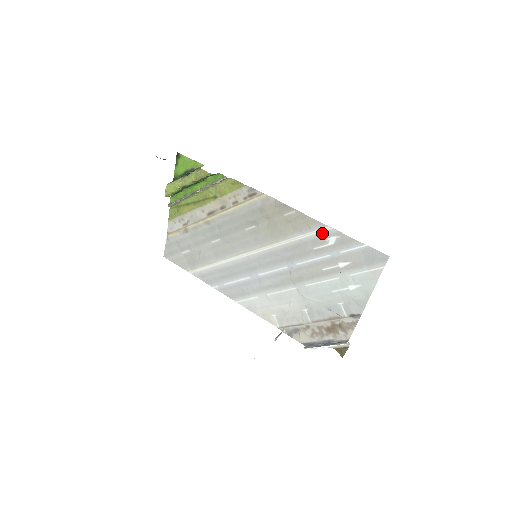
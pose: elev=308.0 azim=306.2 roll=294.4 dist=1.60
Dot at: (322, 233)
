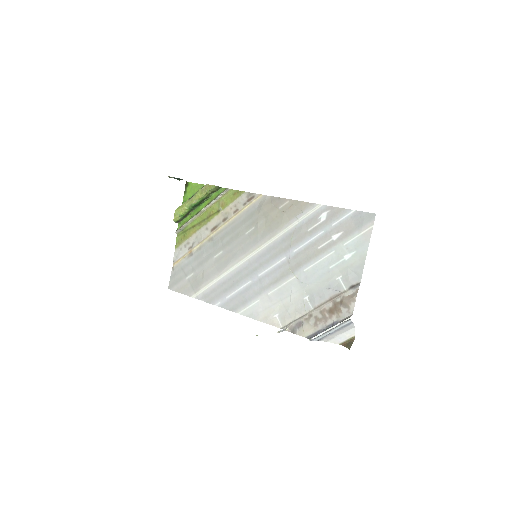
Dot at: (314, 213)
